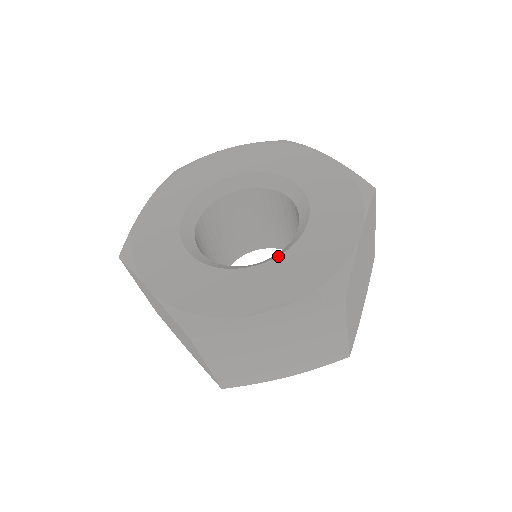
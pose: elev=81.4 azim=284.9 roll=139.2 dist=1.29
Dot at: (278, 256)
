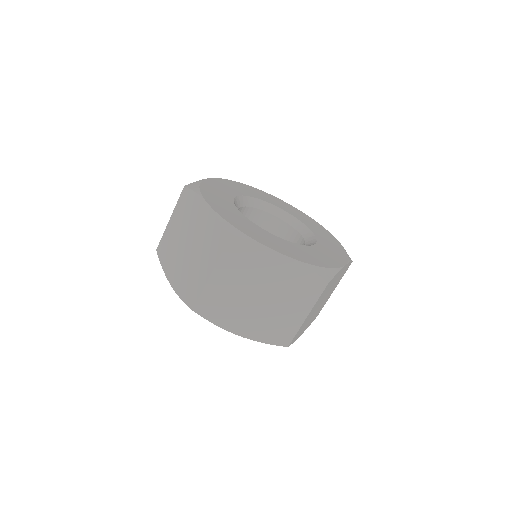
Dot at: (295, 243)
